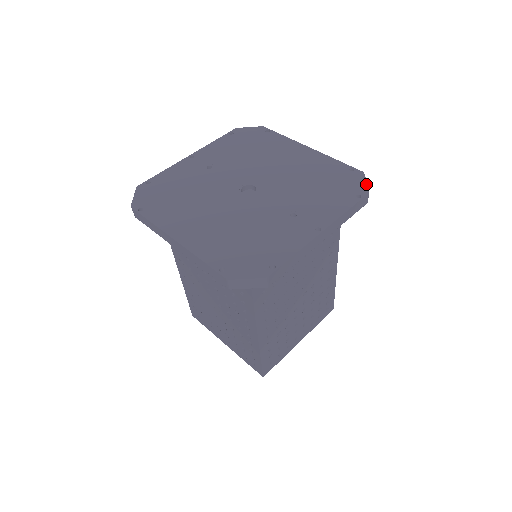
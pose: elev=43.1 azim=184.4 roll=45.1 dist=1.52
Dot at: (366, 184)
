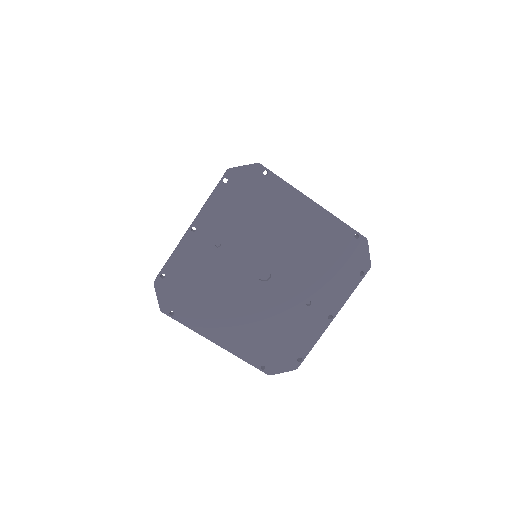
Dot at: (369, 257)
